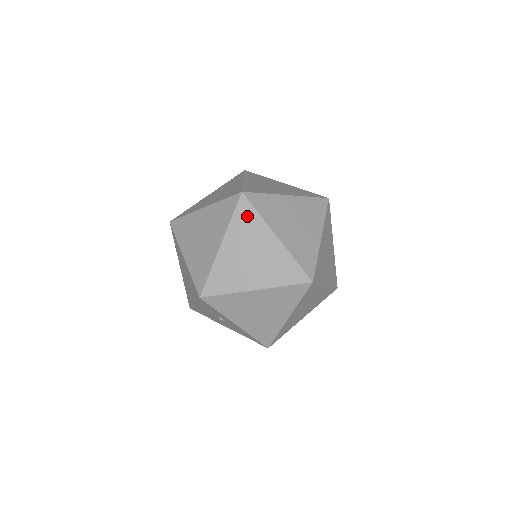
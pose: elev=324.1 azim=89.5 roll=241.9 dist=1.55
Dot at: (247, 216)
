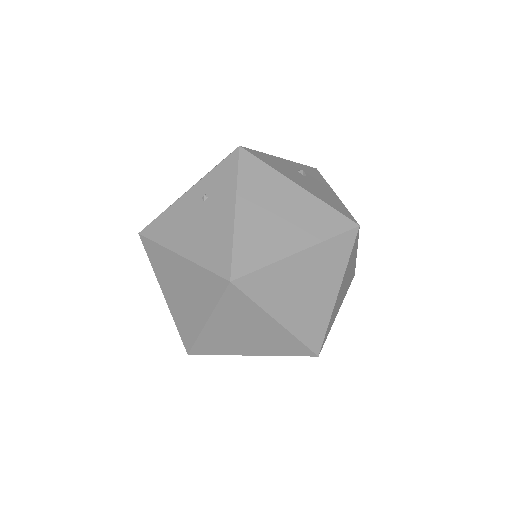
Dot at: (239, 303)
